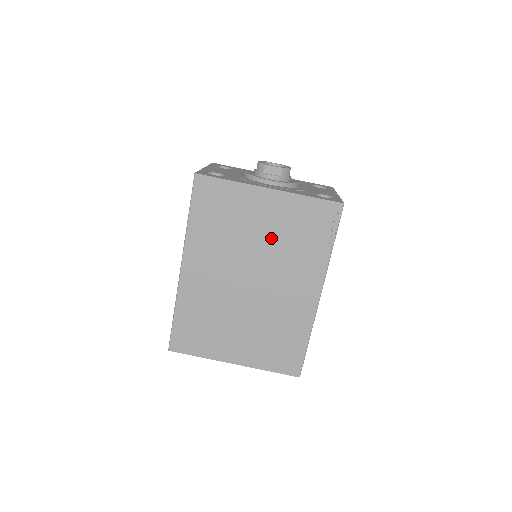
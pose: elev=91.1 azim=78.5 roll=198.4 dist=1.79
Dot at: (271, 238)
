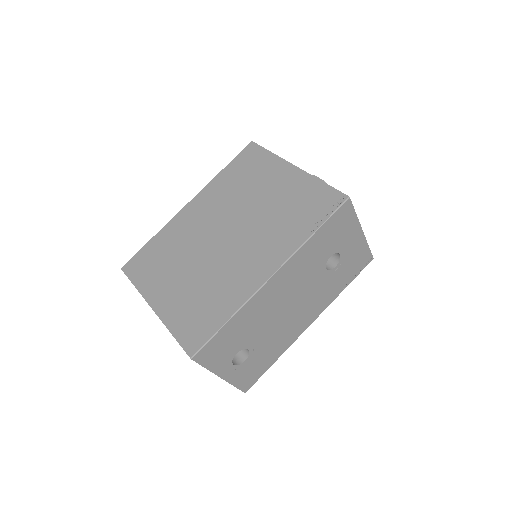
Dot at: (268, 205)
